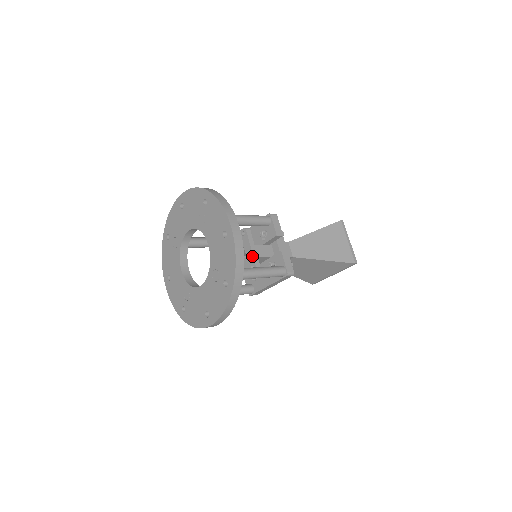
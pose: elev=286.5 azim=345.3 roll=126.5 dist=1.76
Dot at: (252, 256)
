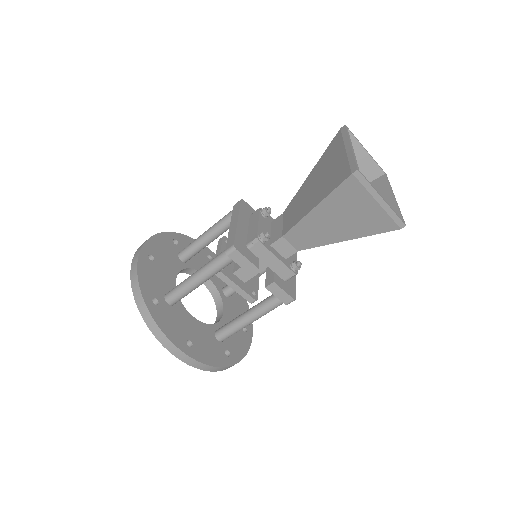
Dot at: (240, 294)
